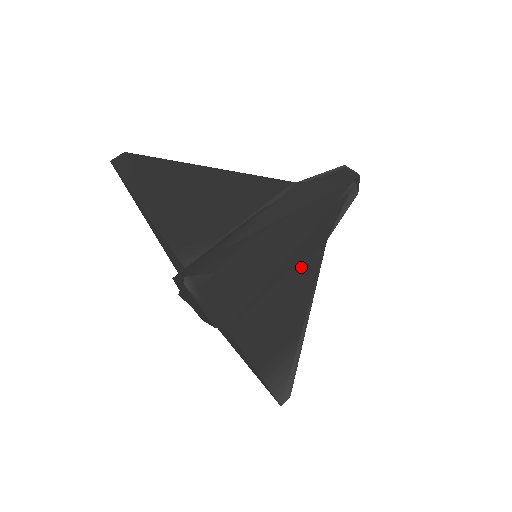
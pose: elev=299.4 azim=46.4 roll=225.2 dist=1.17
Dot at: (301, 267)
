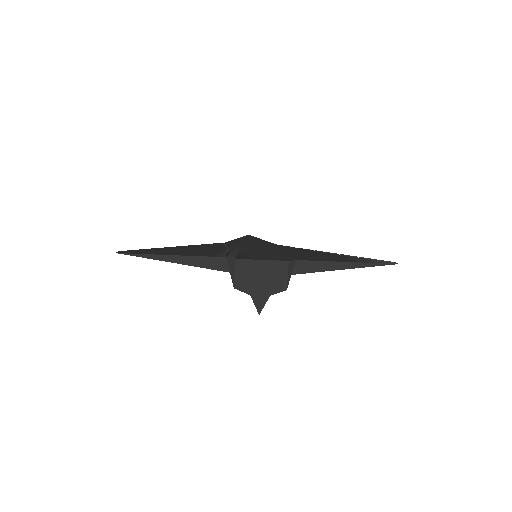
Dot at: occluded
